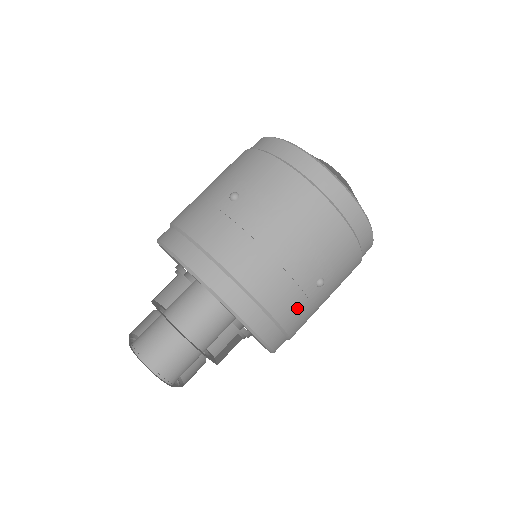
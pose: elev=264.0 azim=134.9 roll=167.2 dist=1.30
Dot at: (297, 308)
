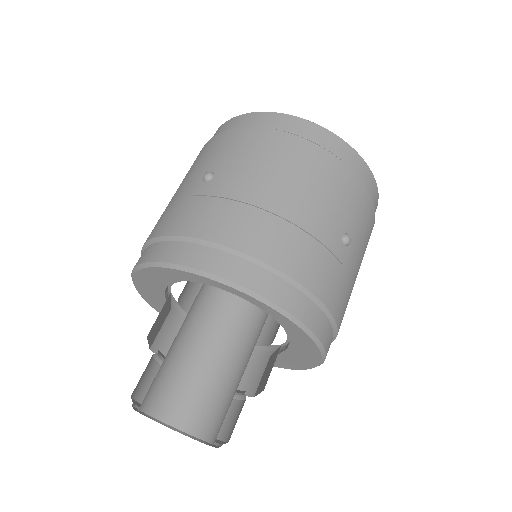
Dot at: (333, 277)
